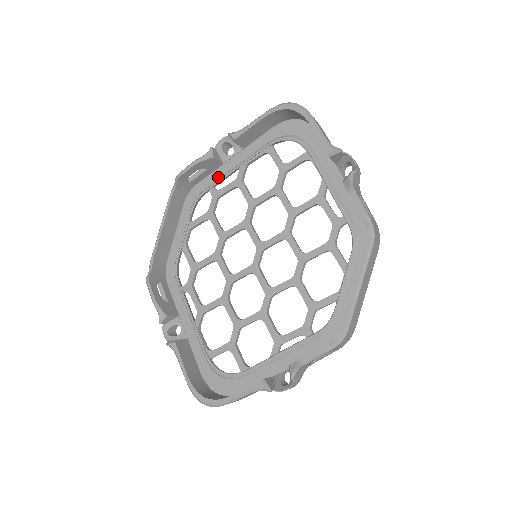
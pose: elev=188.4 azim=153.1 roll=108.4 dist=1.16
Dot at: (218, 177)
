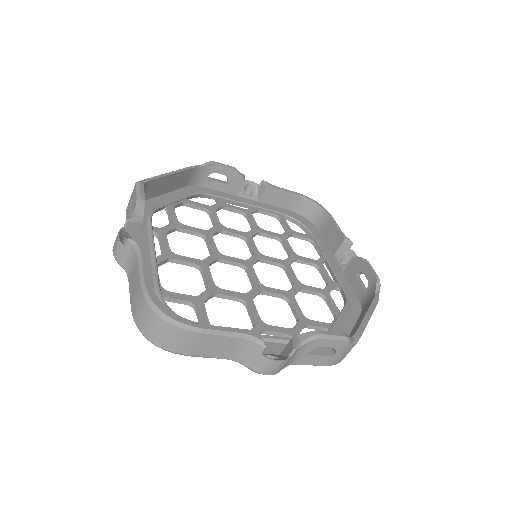
Dot at: (229, 198)
